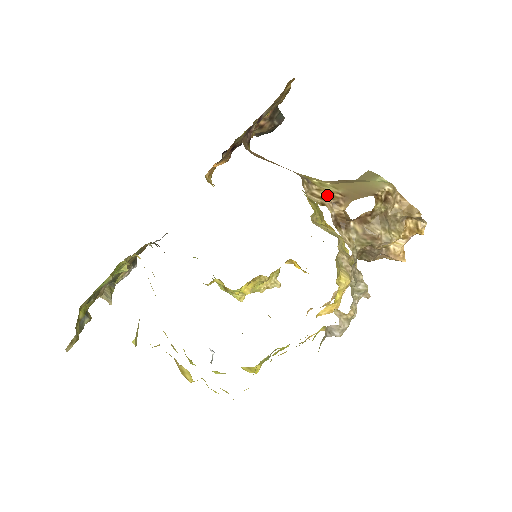
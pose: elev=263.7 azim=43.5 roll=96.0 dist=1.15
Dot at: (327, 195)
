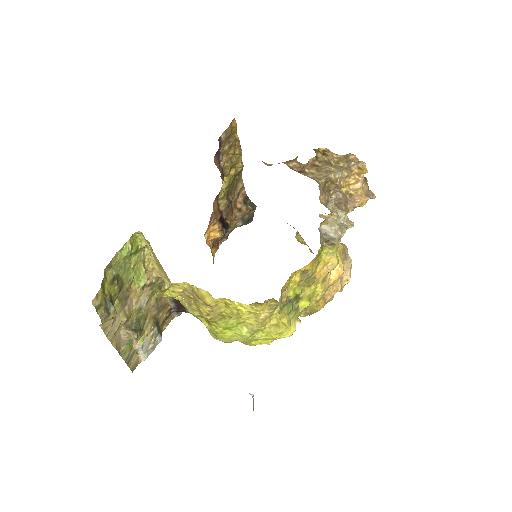
Dot at: occluded
